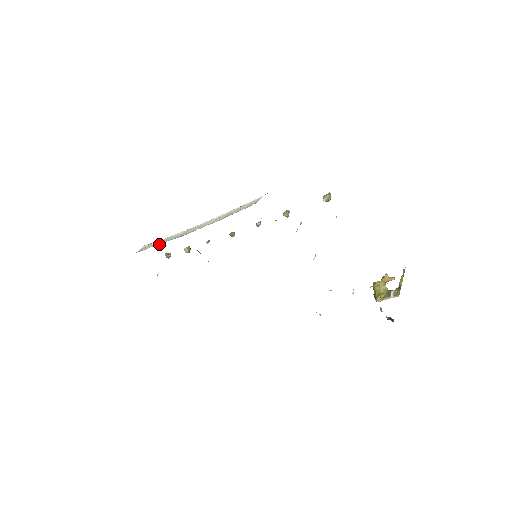
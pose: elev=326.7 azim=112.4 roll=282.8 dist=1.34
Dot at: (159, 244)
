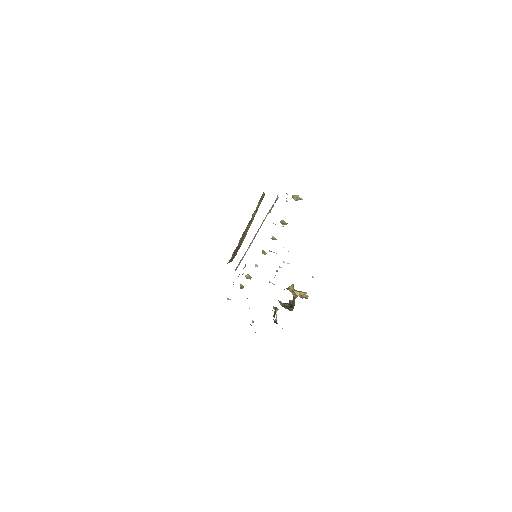
Dot at: occluded
